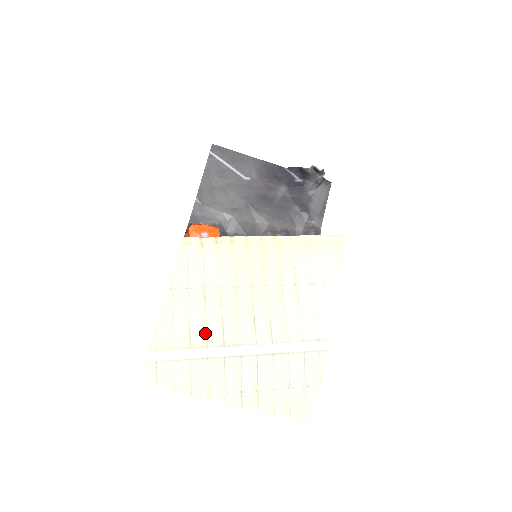
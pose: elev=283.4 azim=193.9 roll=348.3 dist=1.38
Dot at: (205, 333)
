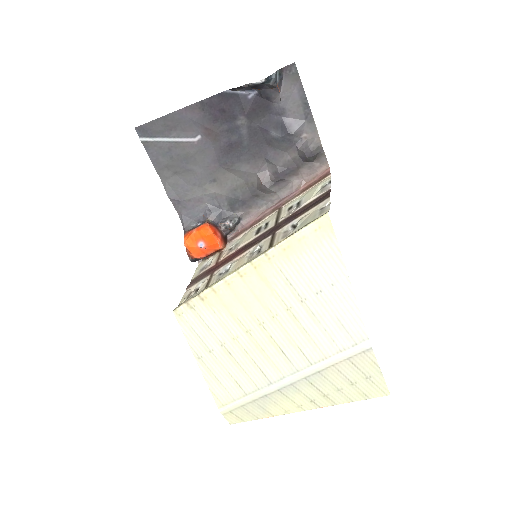
Dot at: (250, 380)
